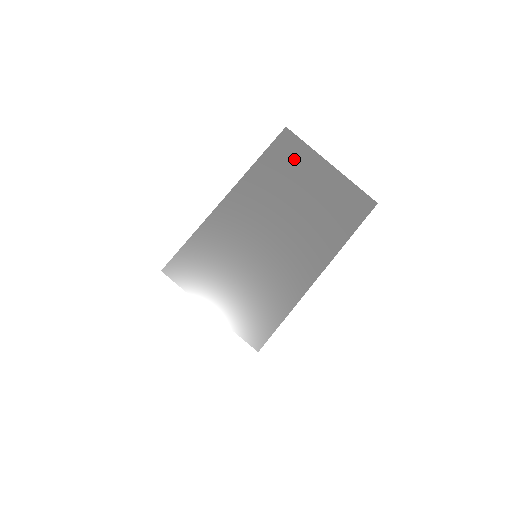
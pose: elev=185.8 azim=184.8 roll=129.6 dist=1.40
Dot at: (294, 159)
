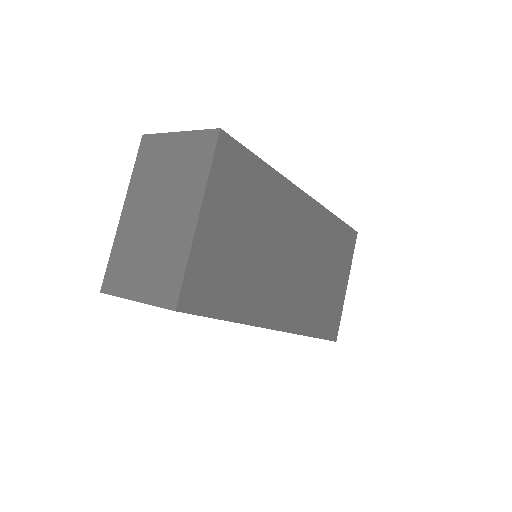
Dot at: (154, 150)
